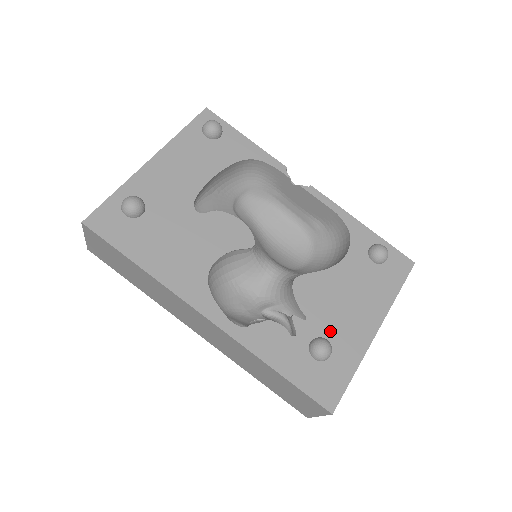
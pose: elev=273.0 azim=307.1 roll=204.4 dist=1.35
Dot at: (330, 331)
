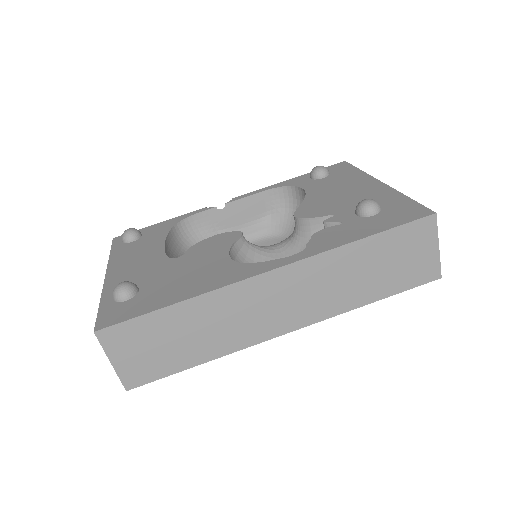
Dot at: (357, 204)
